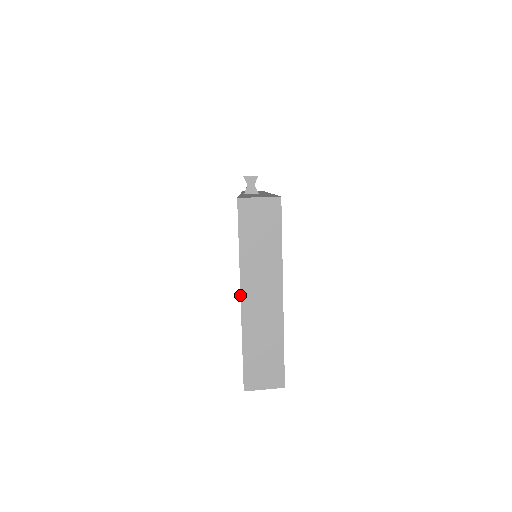
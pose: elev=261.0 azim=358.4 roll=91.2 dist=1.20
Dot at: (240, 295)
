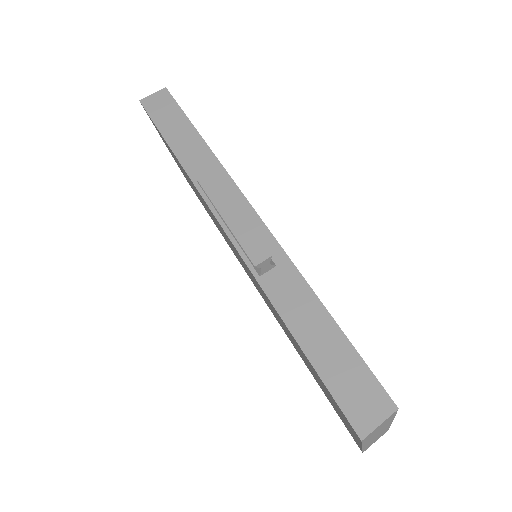
Dot at: (362, 448)
